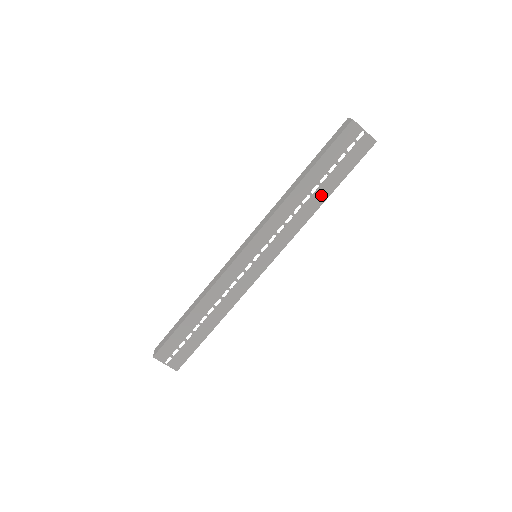
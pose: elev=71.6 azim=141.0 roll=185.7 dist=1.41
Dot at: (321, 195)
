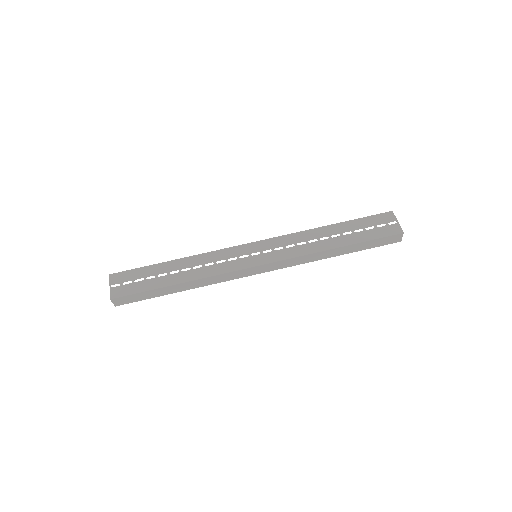
Dot at: (338, 242)
